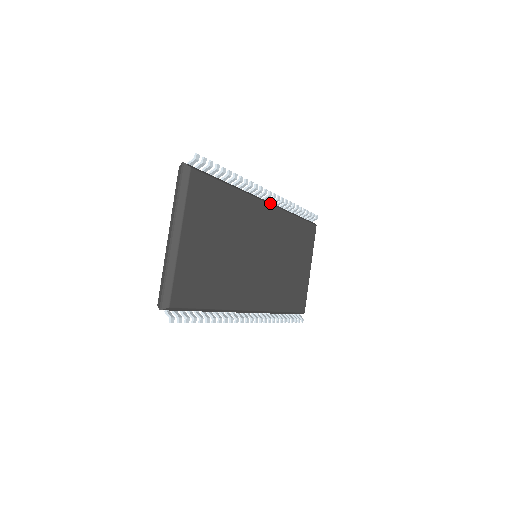
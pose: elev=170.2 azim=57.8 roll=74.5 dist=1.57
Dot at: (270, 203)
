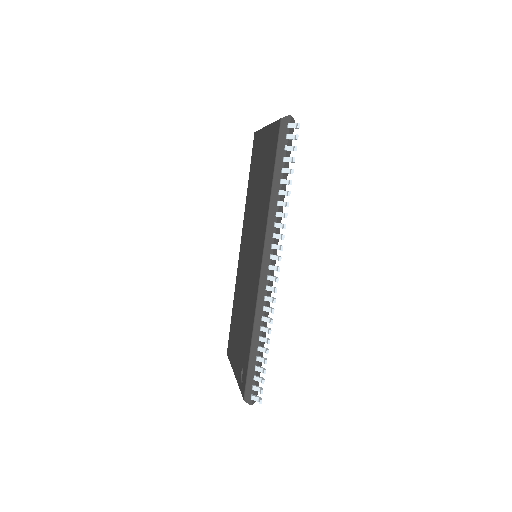
Dot at: occluded
